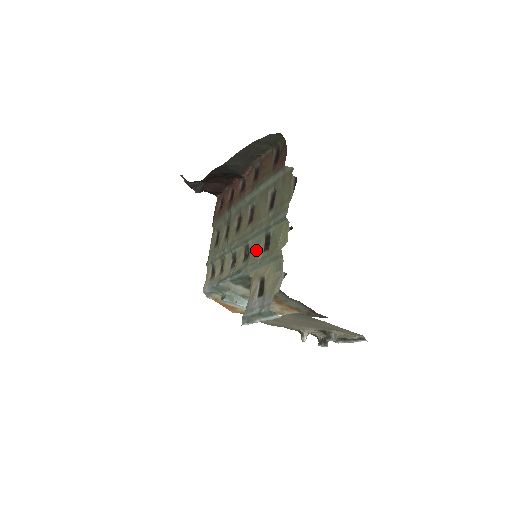
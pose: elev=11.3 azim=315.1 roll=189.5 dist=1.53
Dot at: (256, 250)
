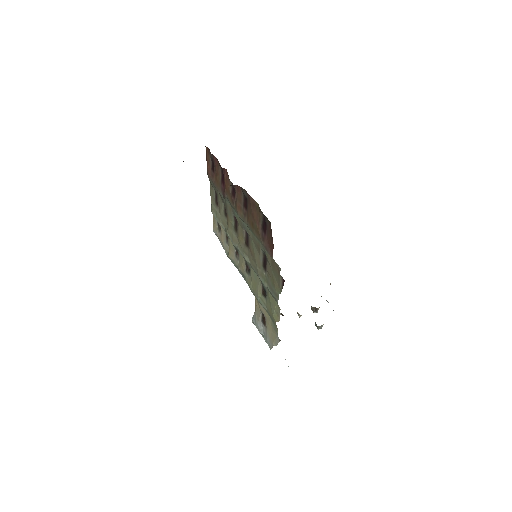
Dot at: (256, 284)
